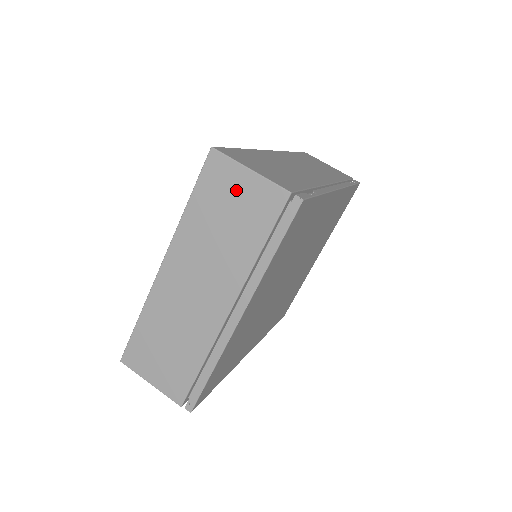
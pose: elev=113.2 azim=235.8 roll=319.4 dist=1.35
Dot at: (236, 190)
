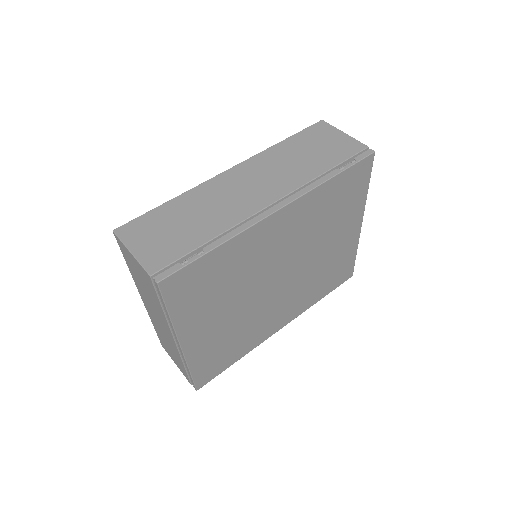
Dot at: (134, 264)
